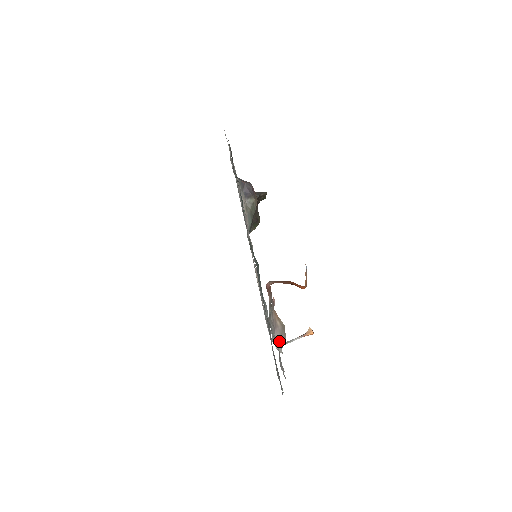
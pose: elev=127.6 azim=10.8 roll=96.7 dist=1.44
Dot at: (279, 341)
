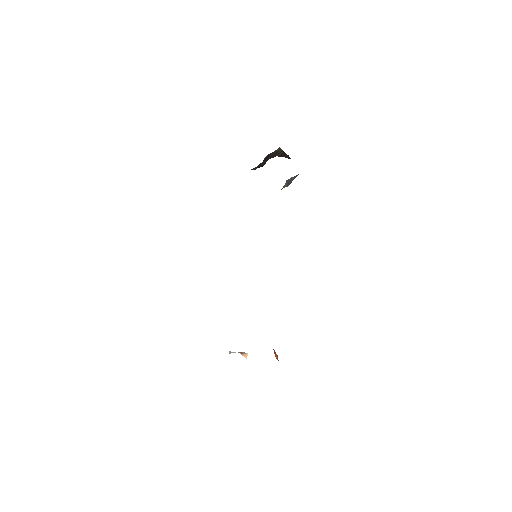
Dot at: occluded
